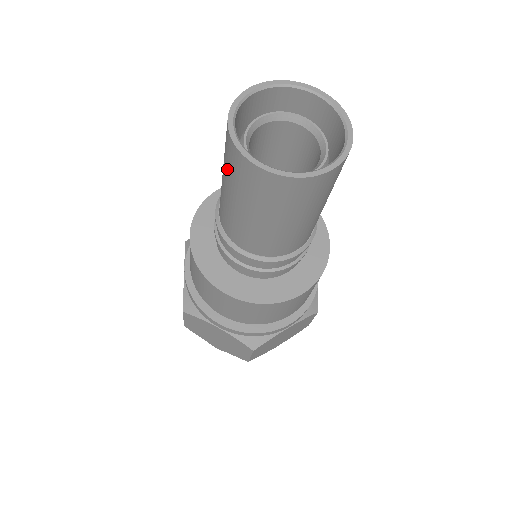
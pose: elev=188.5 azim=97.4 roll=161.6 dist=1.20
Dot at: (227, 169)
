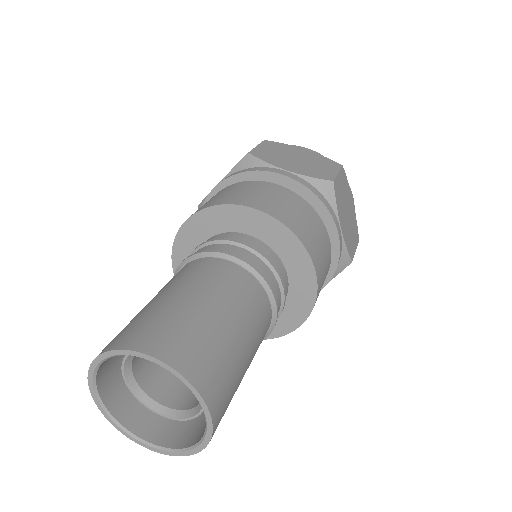
Dot at: occluded
